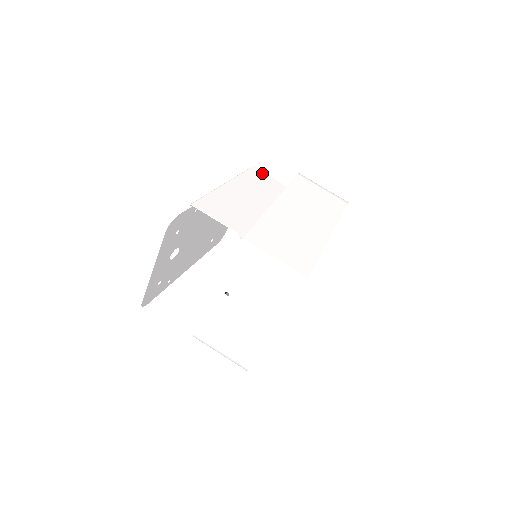
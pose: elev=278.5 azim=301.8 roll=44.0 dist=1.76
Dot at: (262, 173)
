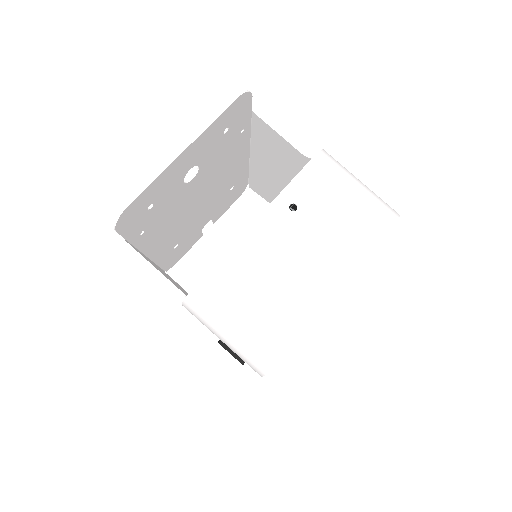
Dot at: (259, 191)
